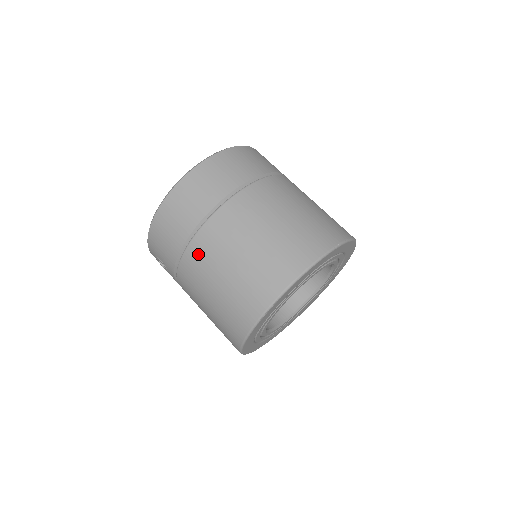
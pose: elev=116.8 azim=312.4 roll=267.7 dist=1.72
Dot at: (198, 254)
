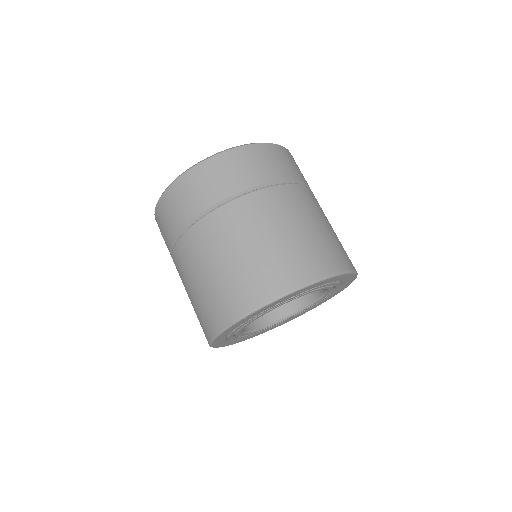
Dot at: (191, 244)
